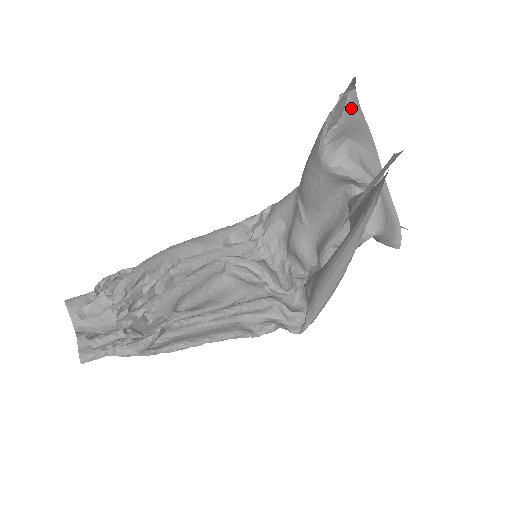
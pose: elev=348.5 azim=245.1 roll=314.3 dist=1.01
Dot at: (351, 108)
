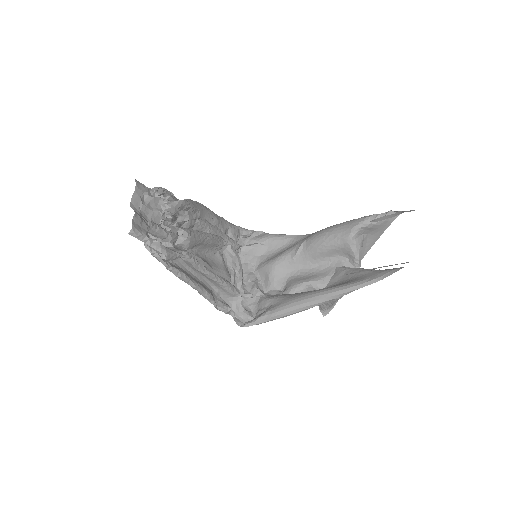
Dot at: (388, 221)
